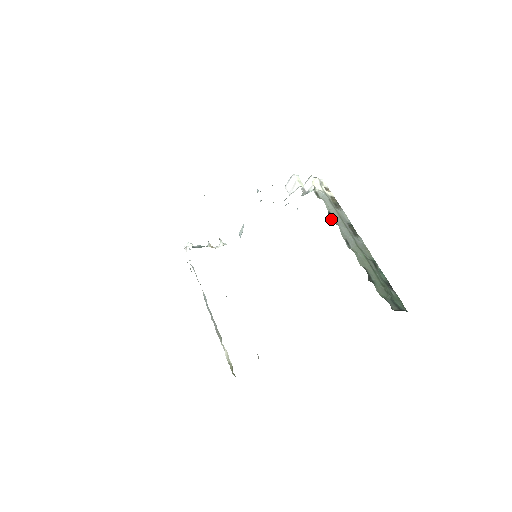
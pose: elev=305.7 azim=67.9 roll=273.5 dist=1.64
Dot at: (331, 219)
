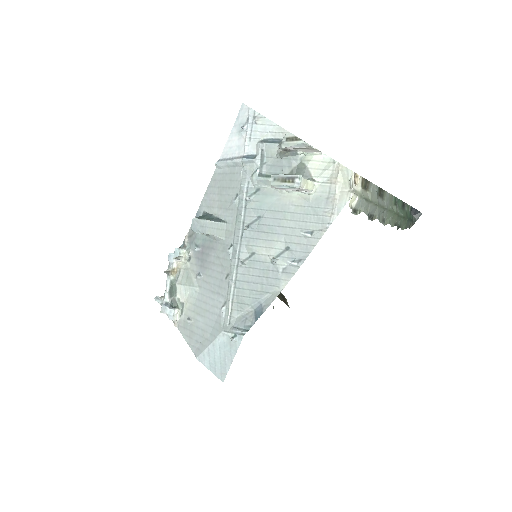
Dot at: occluded
